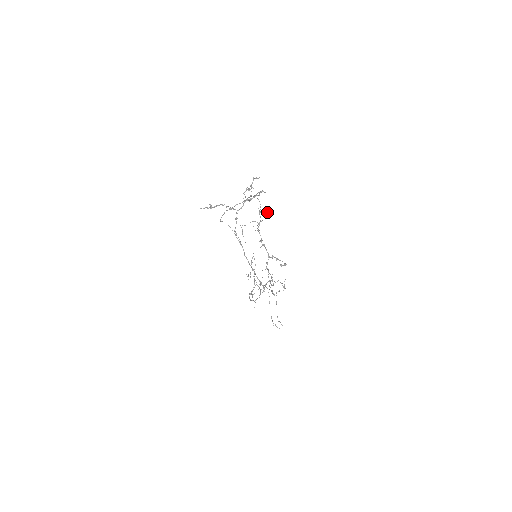
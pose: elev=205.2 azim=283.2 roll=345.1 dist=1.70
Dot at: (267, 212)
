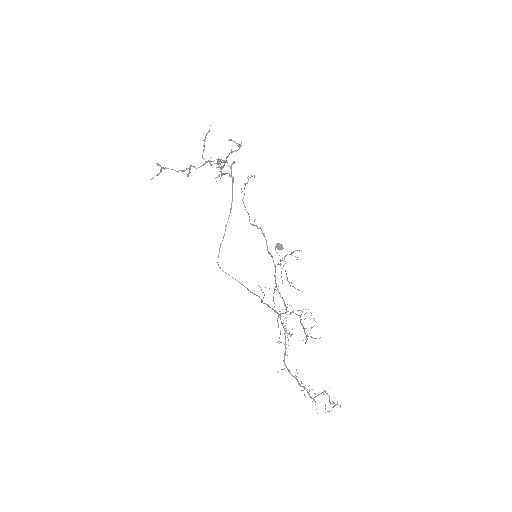
Dot at: (281, 245)
